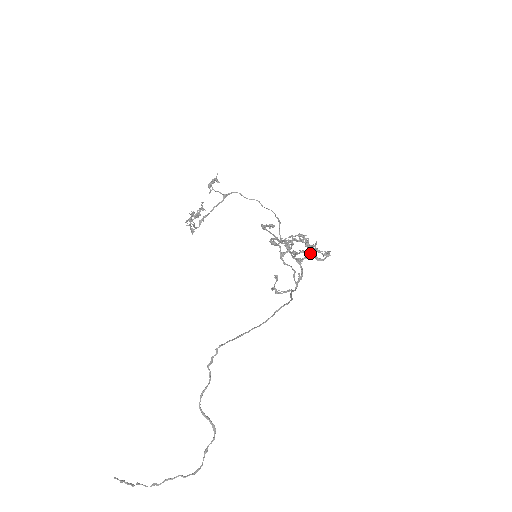
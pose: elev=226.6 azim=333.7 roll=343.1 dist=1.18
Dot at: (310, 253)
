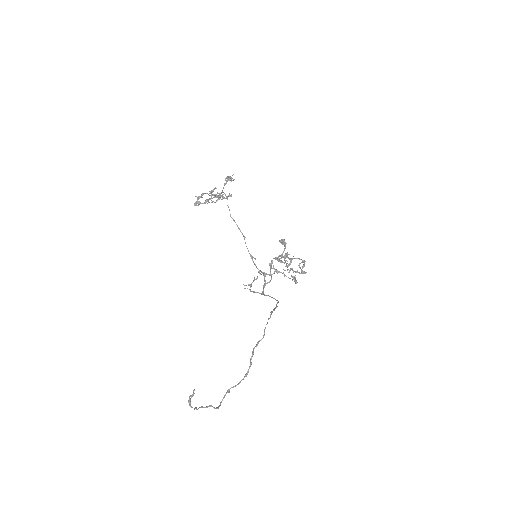
Dot at: (274, 273)
